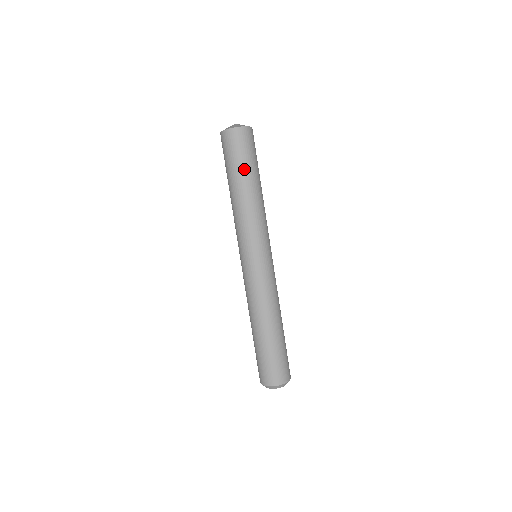
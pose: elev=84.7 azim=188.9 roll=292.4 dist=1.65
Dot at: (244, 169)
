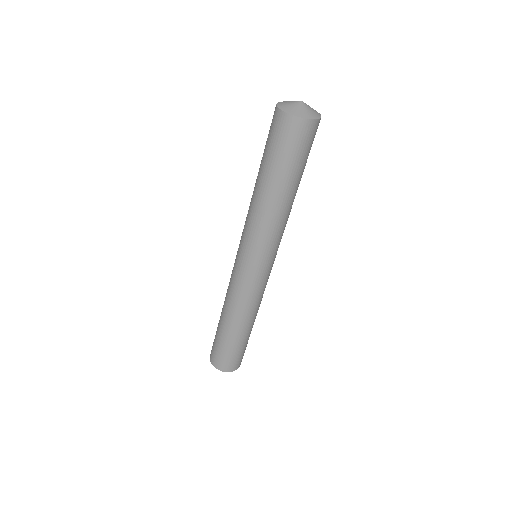
Dot at: (273, 168)
